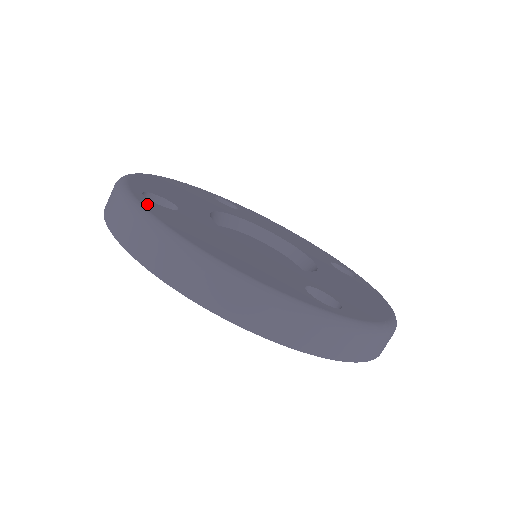
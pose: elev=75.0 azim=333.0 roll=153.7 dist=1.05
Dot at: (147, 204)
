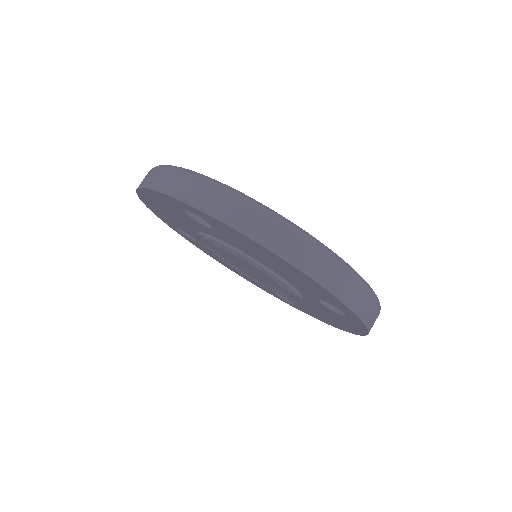
Dot at: occluded
